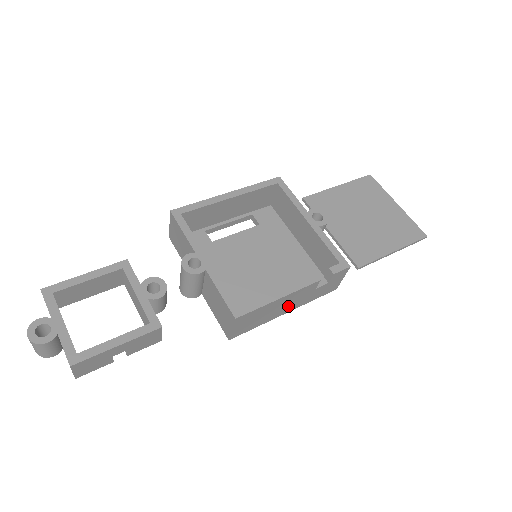
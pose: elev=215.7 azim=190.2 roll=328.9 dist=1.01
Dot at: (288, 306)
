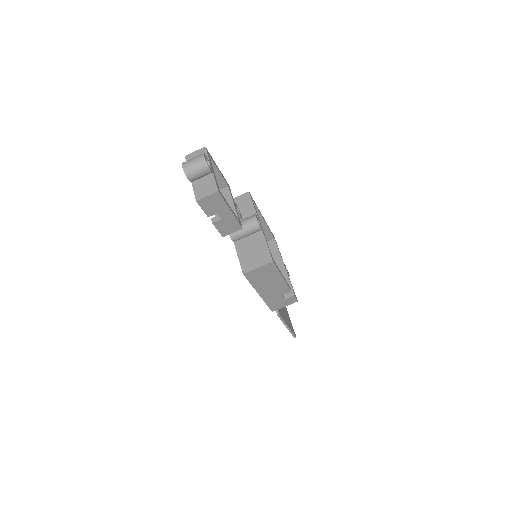
Dot at: (268, 290)
